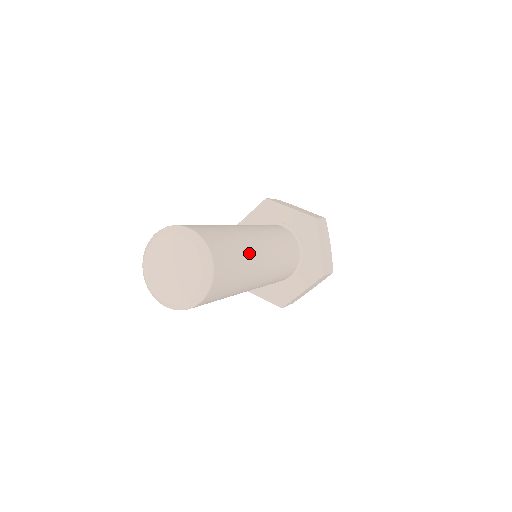
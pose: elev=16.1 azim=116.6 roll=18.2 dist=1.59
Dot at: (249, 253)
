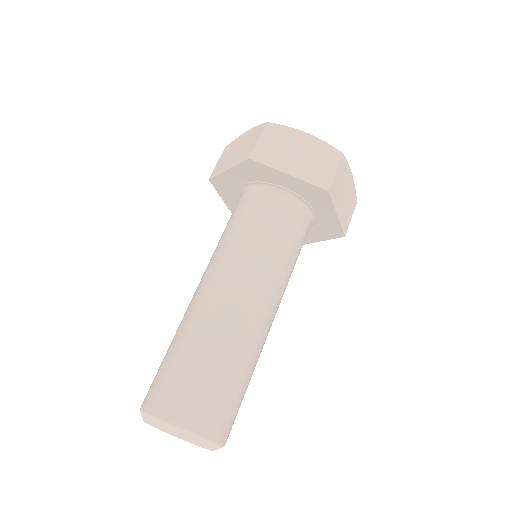
Dot at: (252, 356)
